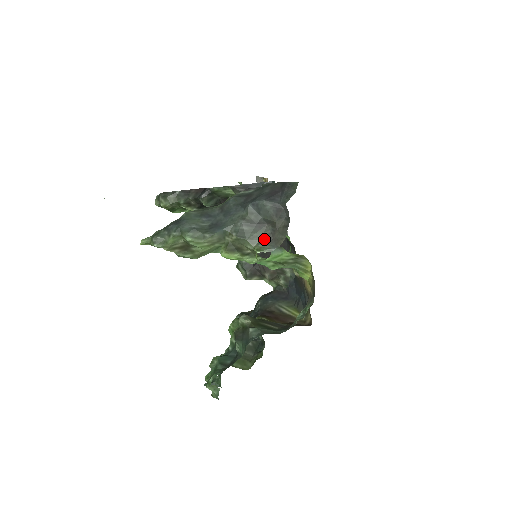
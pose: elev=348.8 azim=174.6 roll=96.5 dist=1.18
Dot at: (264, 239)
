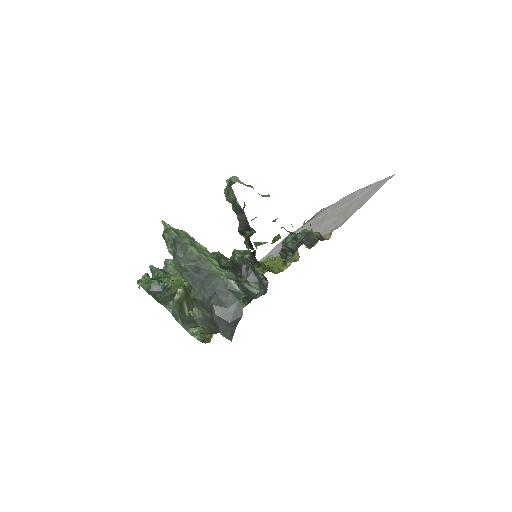
Dot at: (202, 313)
